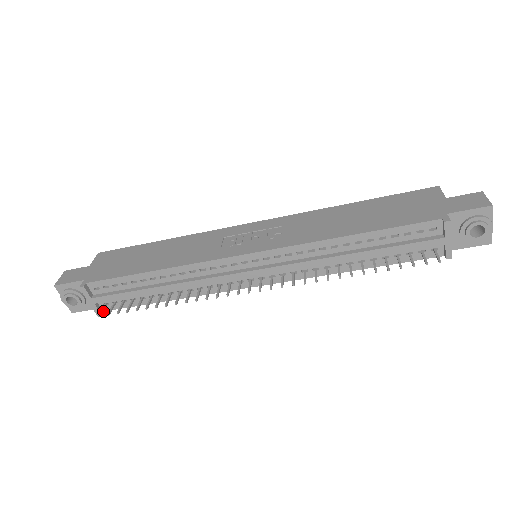
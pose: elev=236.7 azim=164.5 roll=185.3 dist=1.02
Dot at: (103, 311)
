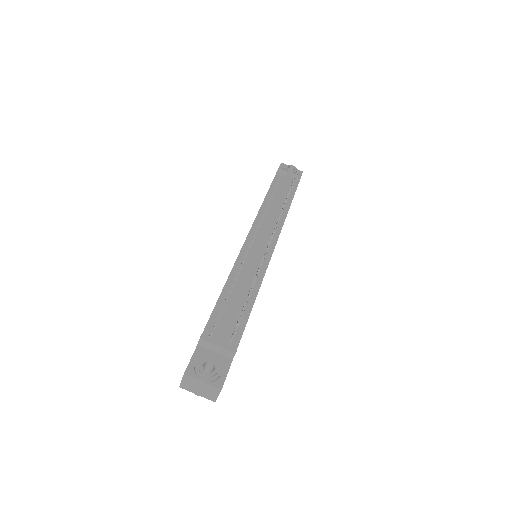
Dot at: (235, 352)
